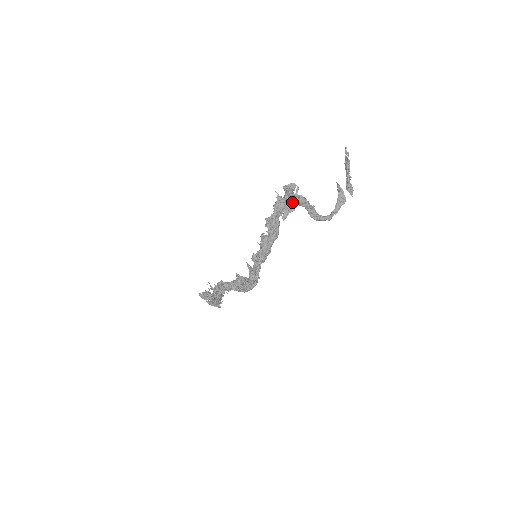
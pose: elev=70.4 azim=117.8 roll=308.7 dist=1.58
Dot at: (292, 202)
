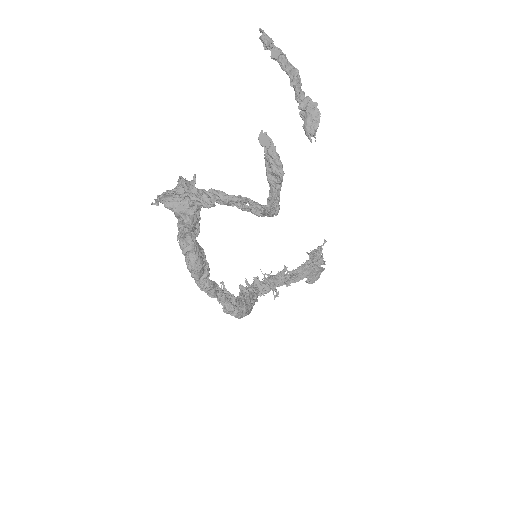
Dot at: (182, 217)
